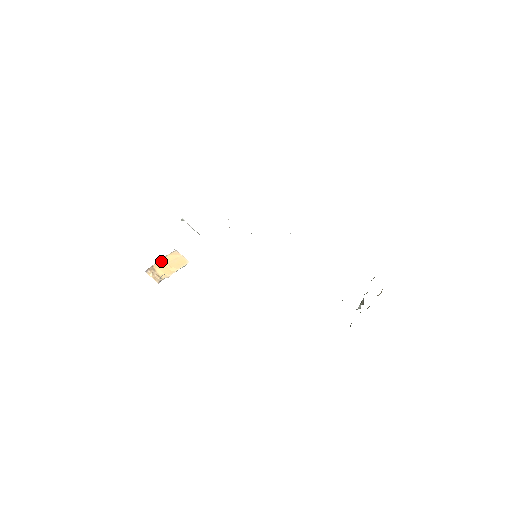
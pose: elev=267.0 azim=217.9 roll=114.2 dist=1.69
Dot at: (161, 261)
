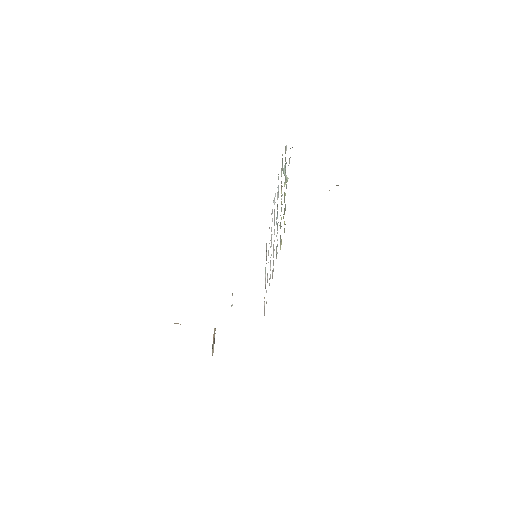
Dot at: occluded
